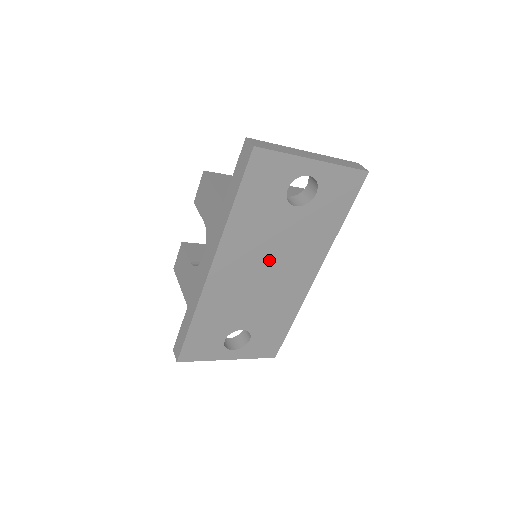
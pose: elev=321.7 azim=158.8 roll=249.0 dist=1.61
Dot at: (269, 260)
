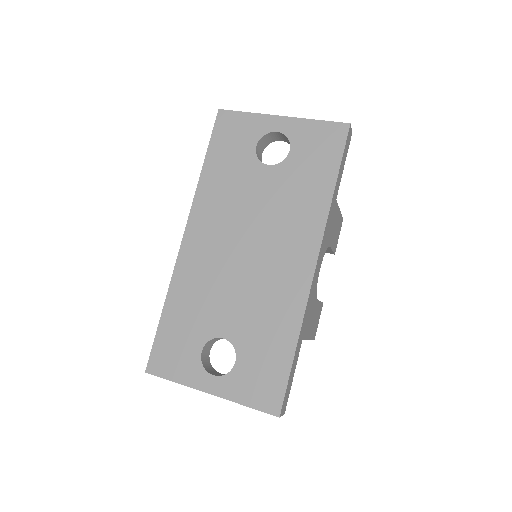
Dot at: (247, 232)
